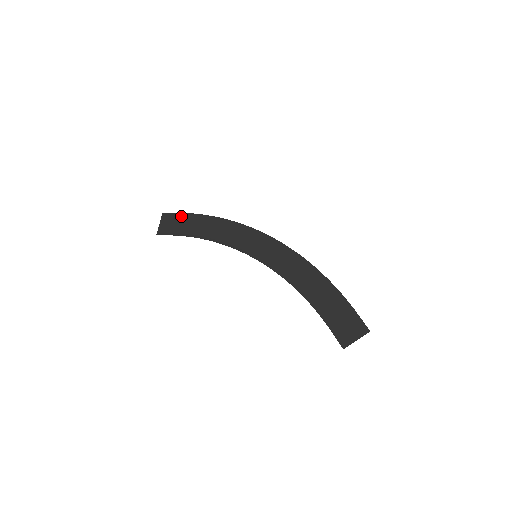
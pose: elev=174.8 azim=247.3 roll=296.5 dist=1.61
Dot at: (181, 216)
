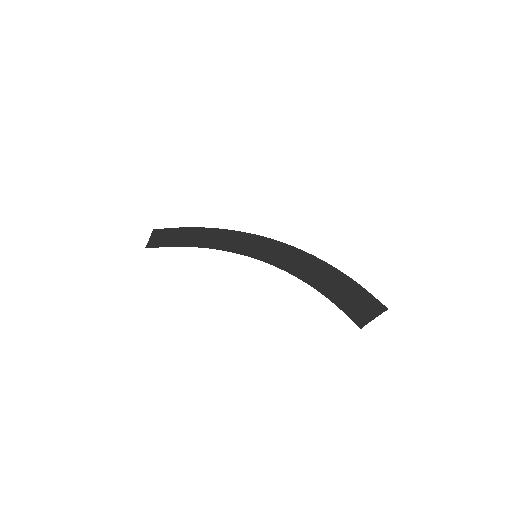
Dot at: (174, 230)
